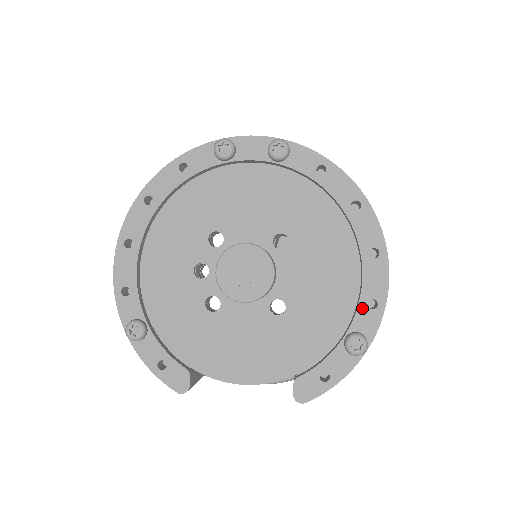
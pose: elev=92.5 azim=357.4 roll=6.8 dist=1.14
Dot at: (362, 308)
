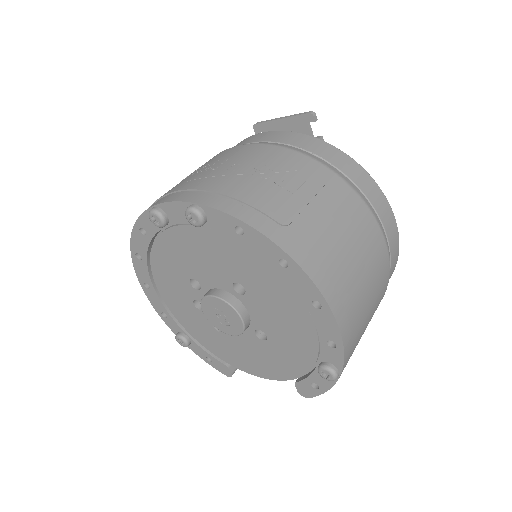
Dot at: (324, 346)
